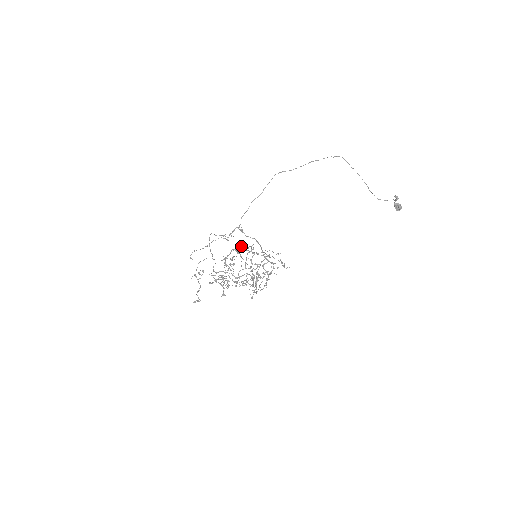
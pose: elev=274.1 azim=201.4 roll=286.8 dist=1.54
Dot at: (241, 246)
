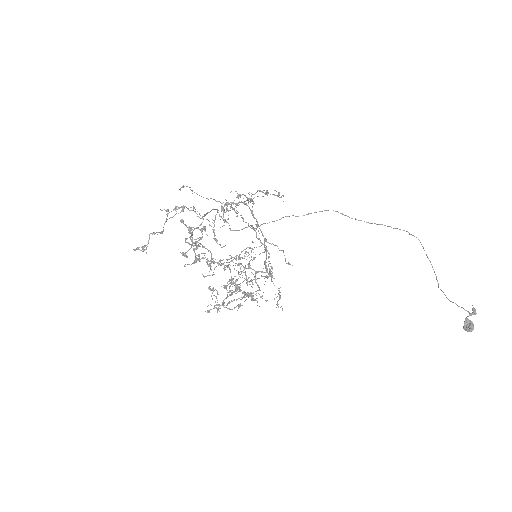
Dot at: occluded
